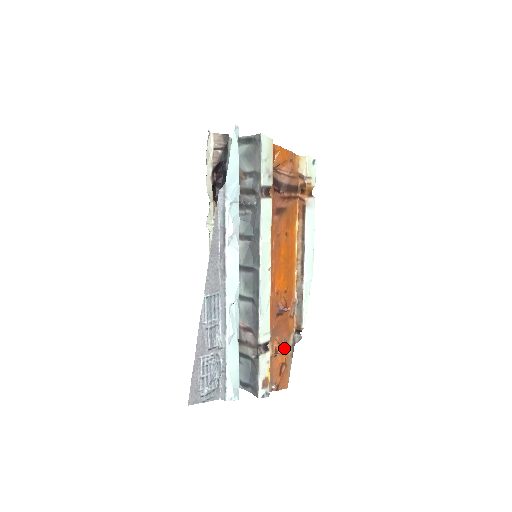
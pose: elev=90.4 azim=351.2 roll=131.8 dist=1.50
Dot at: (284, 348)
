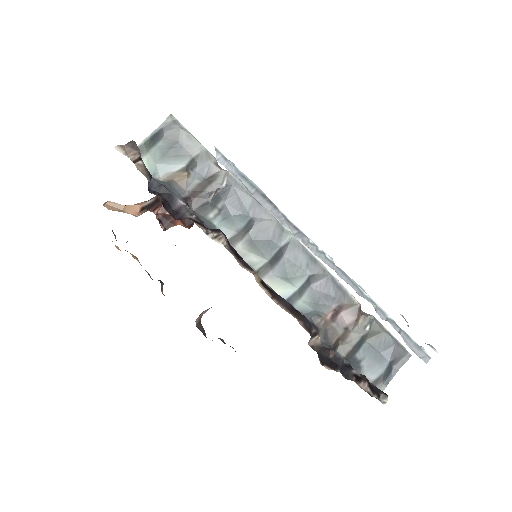
Dot at: occluded
